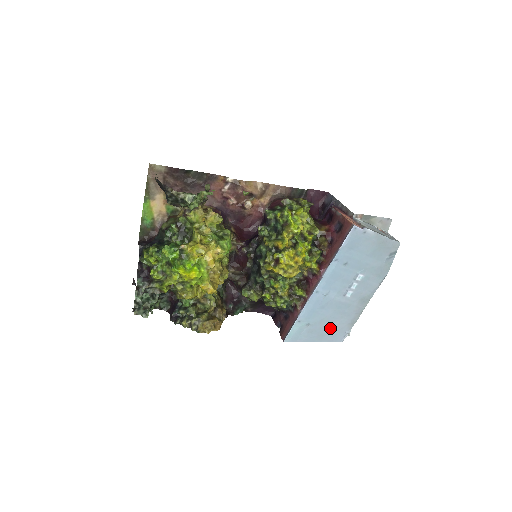
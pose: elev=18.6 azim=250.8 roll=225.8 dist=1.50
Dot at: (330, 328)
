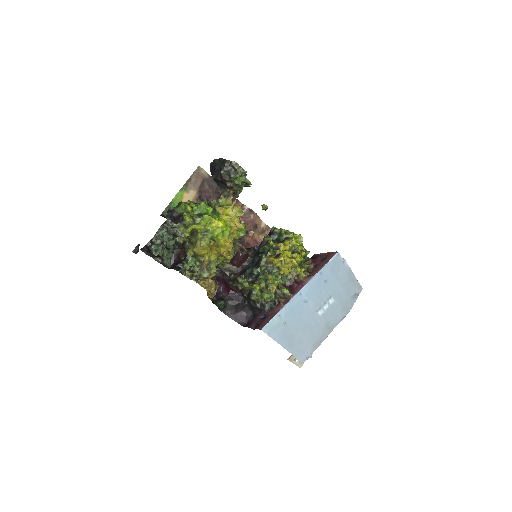
Dot at: (299, 340)
